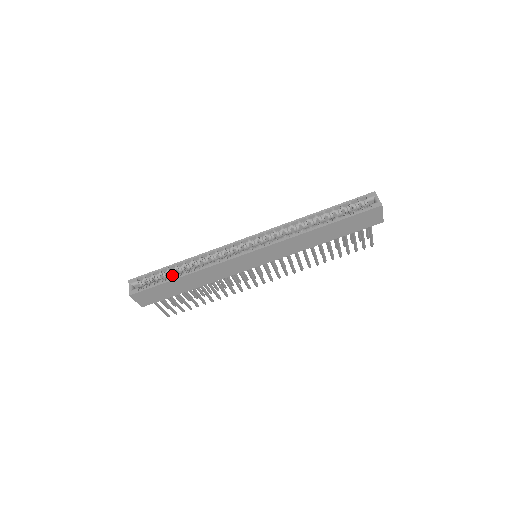
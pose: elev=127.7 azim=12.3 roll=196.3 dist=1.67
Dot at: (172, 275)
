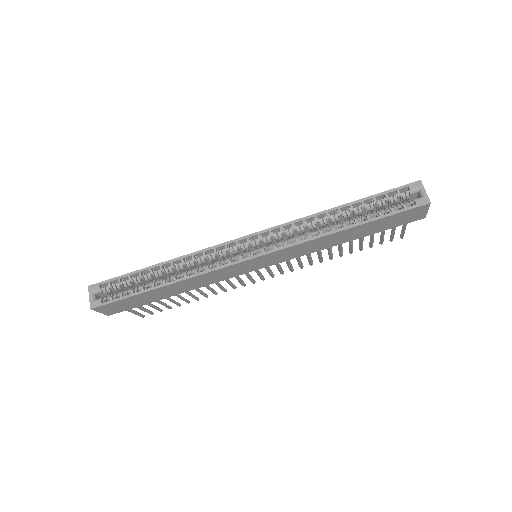
Dot at: (146, 280)
